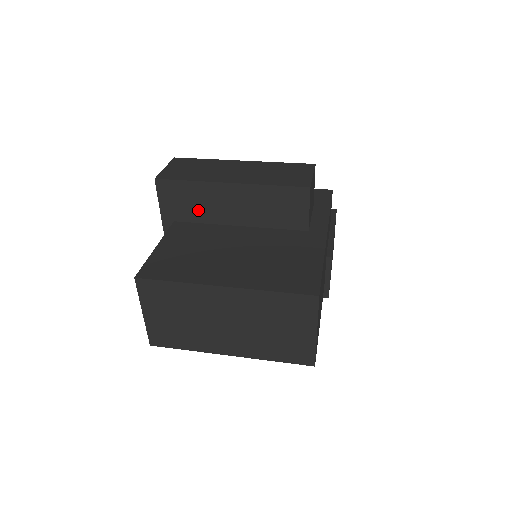
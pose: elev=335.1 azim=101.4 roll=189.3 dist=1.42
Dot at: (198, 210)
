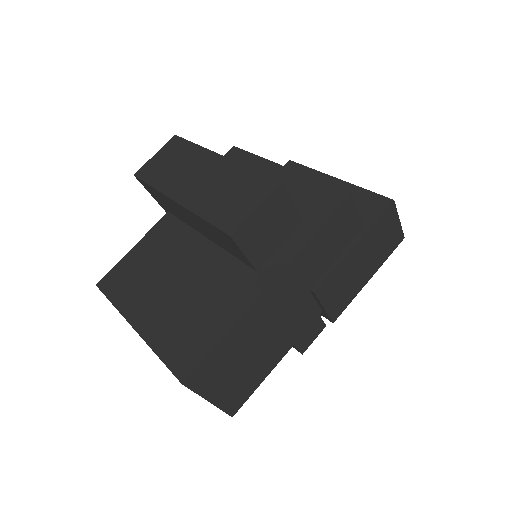
Dot at: (174, 211)
